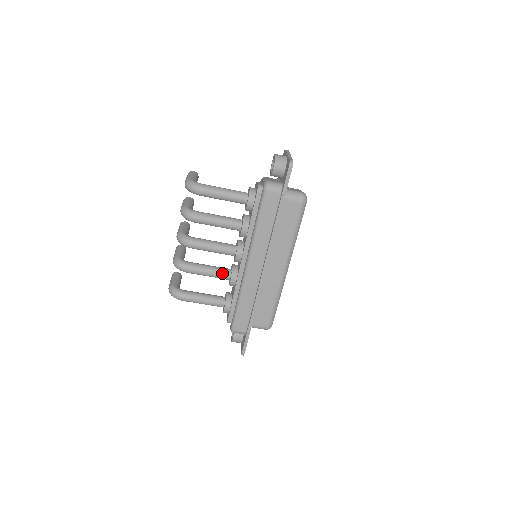
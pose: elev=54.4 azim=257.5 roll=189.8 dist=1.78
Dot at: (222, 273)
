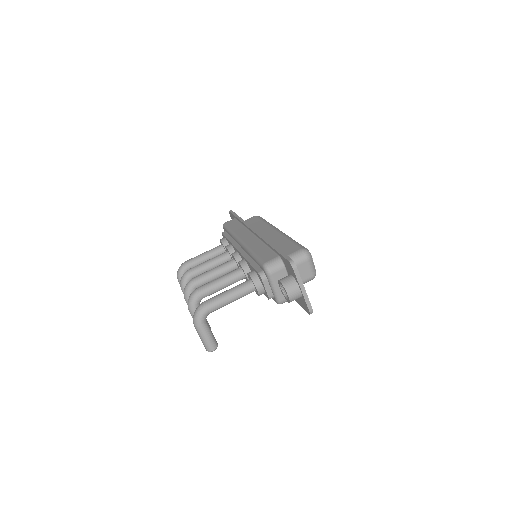
Dot at: (232, 271)
